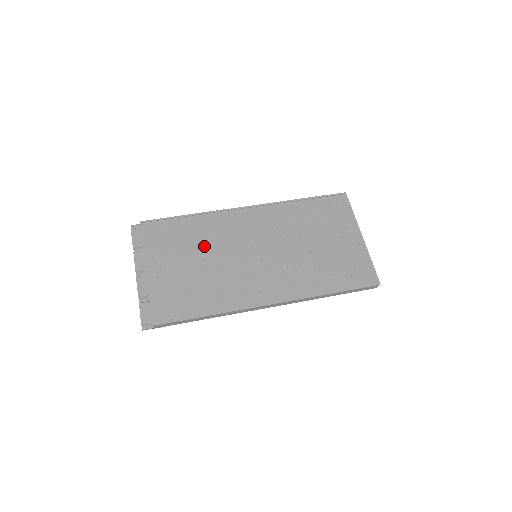
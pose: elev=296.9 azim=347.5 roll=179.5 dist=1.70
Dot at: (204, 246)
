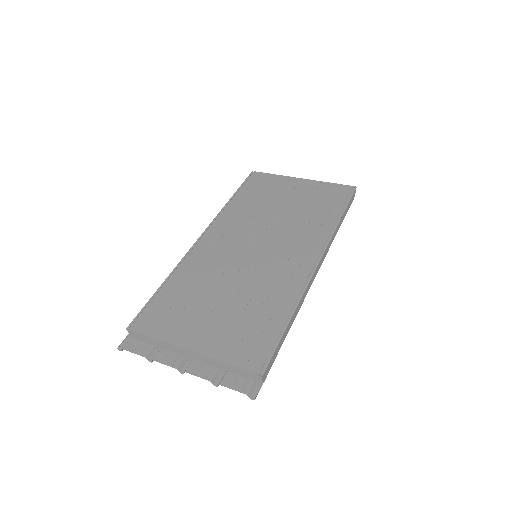
Dot at: (210, 286)
